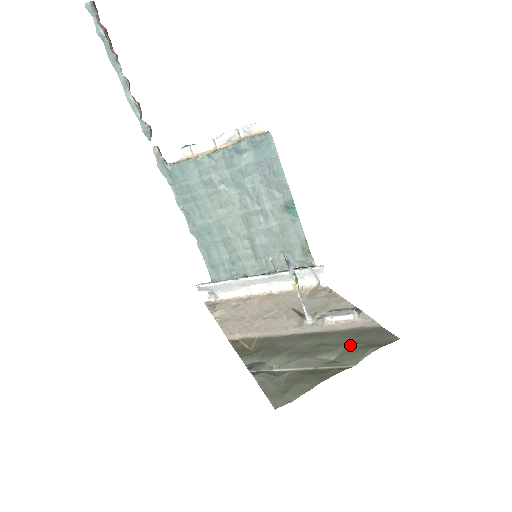
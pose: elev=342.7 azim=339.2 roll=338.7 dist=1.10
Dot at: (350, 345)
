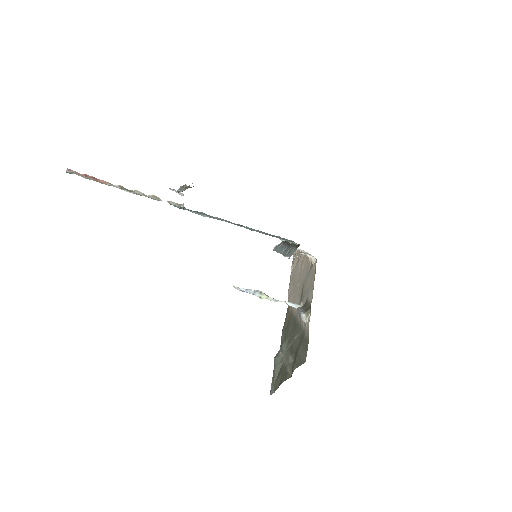
Dot at: (295, 353)
